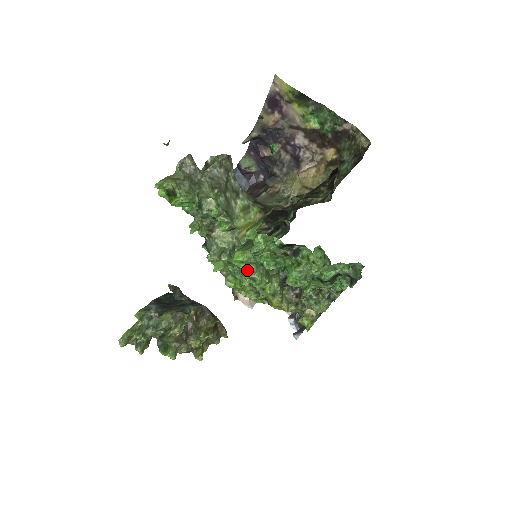
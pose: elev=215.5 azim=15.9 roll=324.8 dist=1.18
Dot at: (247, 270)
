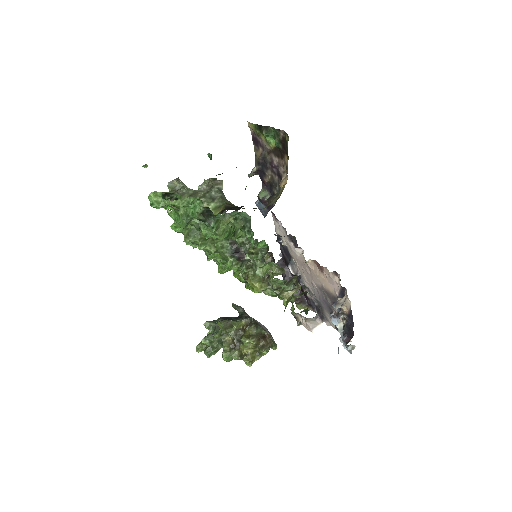
Dot at: (187, 236)
